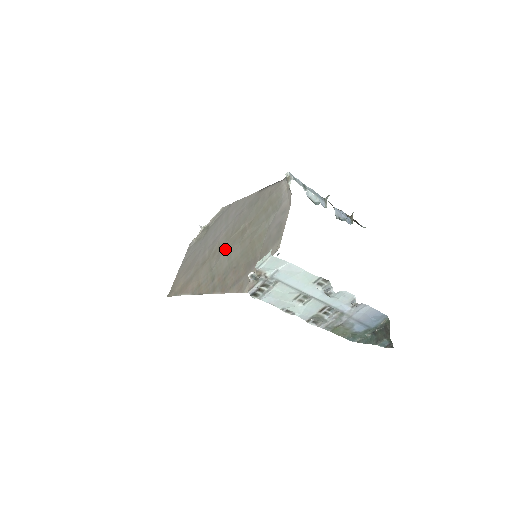
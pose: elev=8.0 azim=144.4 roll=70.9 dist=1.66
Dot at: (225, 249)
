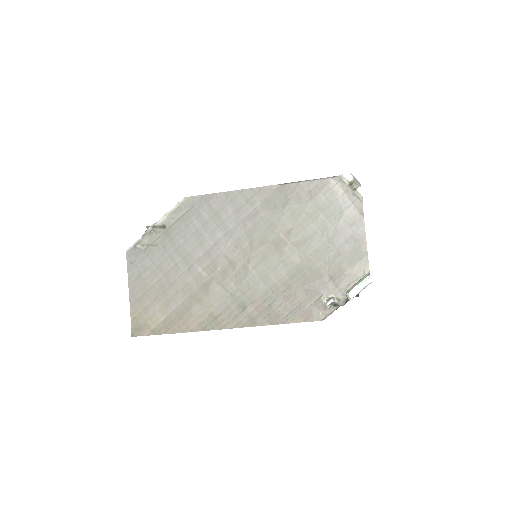
Dot at: (250, 268)
